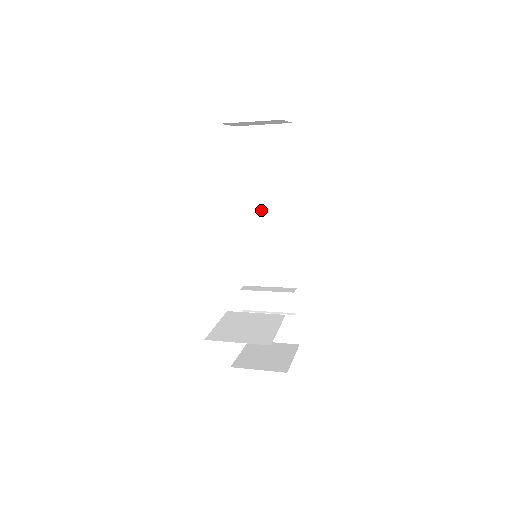
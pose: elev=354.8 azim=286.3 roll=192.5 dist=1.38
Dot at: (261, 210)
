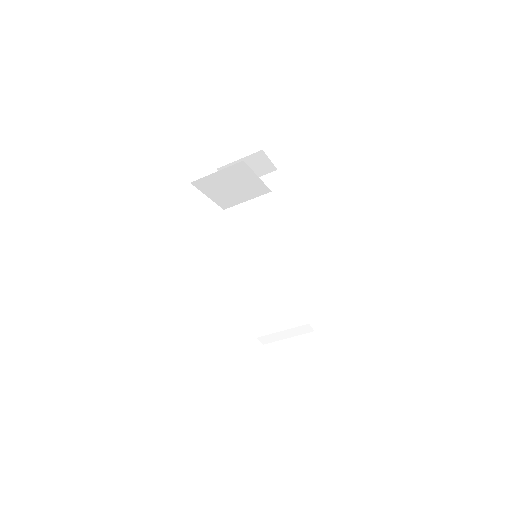
Dot at: (262, 241)
